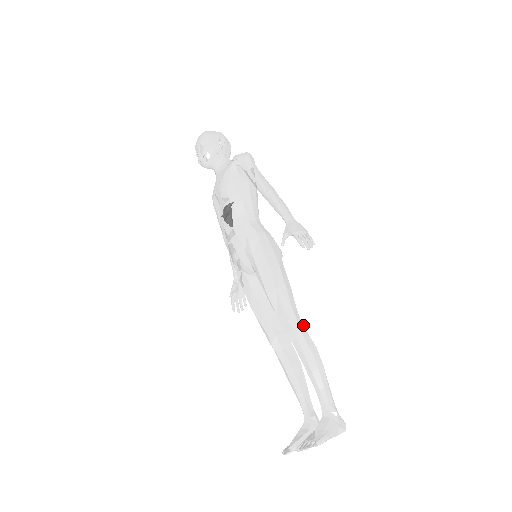
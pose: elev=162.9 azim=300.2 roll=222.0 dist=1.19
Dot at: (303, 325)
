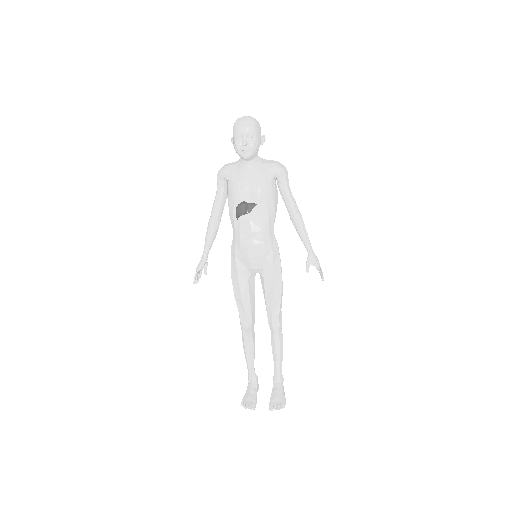
Dot at: occluded
